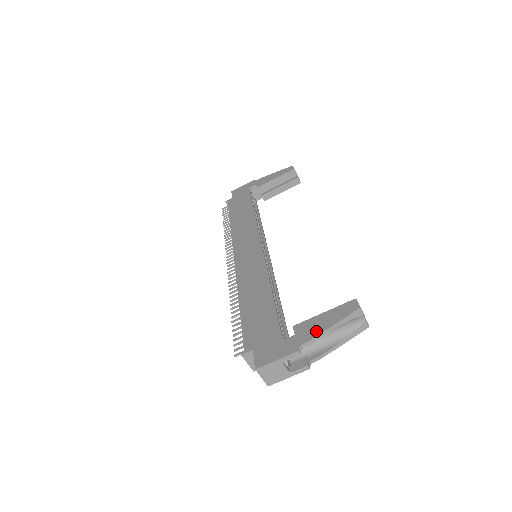
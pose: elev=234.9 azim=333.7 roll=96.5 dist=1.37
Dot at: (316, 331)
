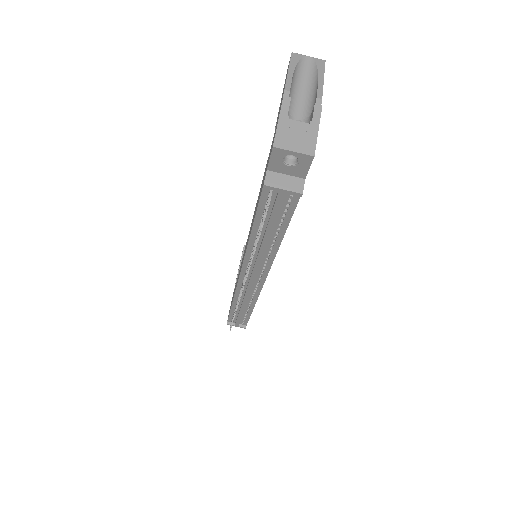
Dot at: occluded
